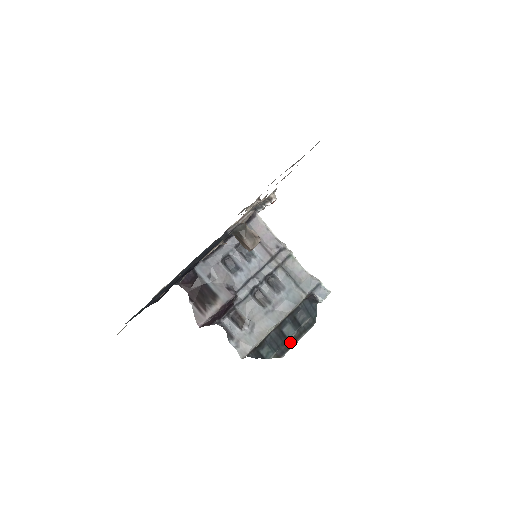
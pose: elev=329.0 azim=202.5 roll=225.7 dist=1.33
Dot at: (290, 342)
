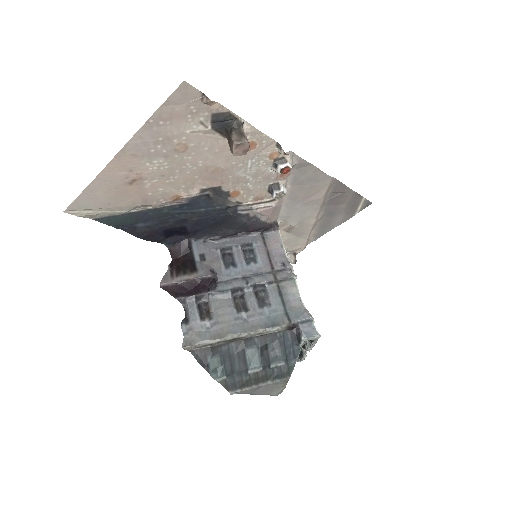
Dot at: (249, 378)
